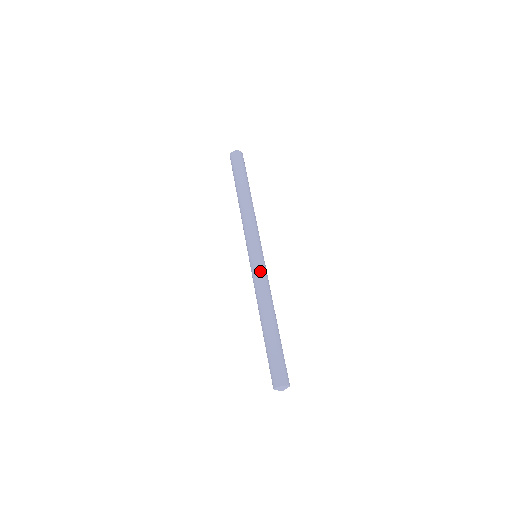
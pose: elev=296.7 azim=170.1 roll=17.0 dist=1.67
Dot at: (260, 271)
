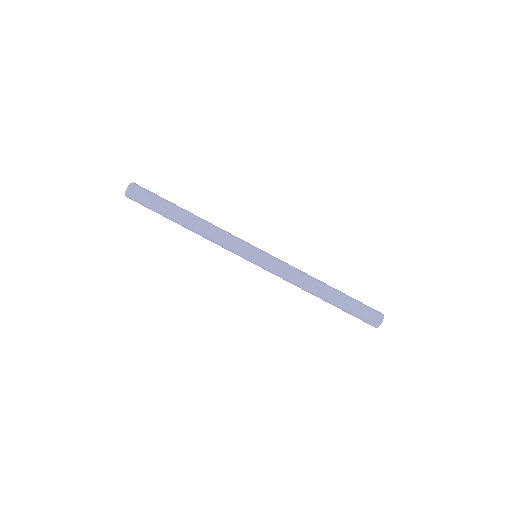
Dot at: (274, 270)
